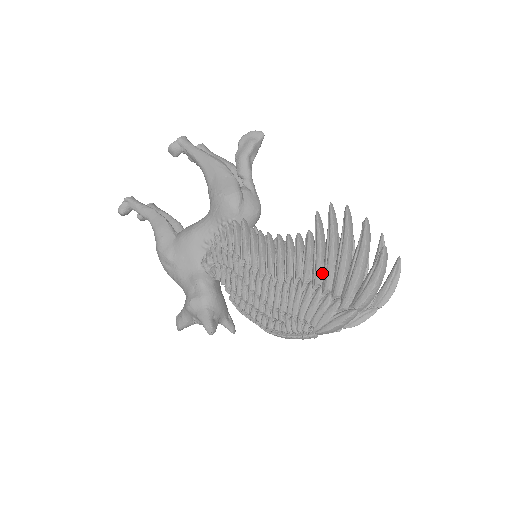
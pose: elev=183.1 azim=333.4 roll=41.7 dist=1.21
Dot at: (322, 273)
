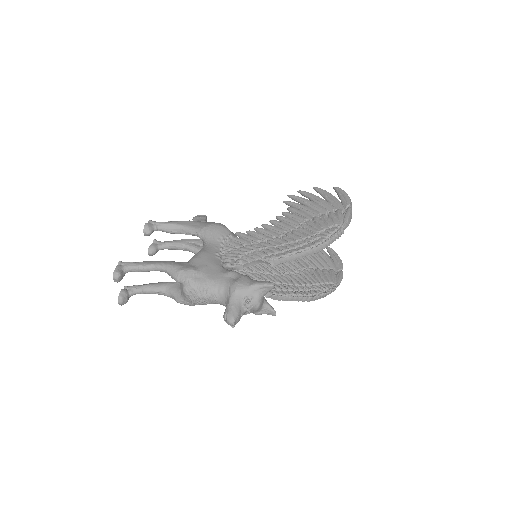
Dot at: (316, 211)
